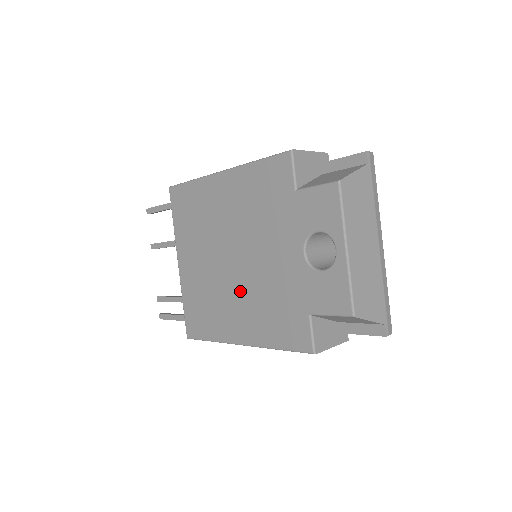
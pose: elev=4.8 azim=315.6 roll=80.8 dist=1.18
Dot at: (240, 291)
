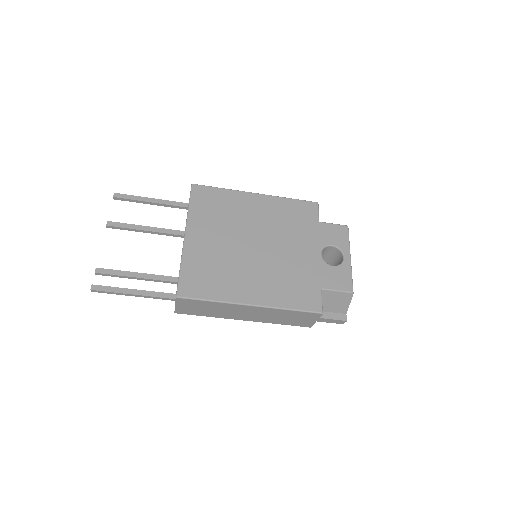
Dot at: (259, 267)
